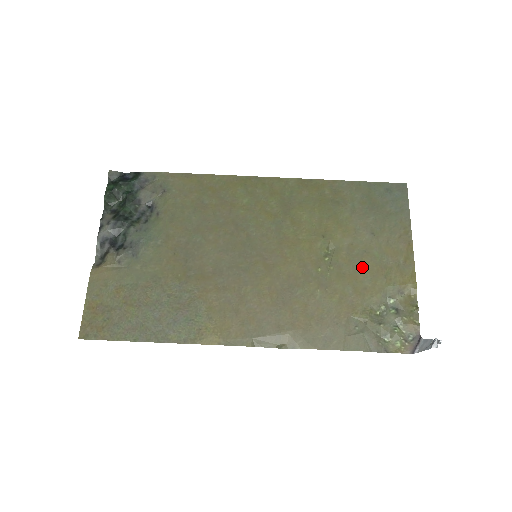
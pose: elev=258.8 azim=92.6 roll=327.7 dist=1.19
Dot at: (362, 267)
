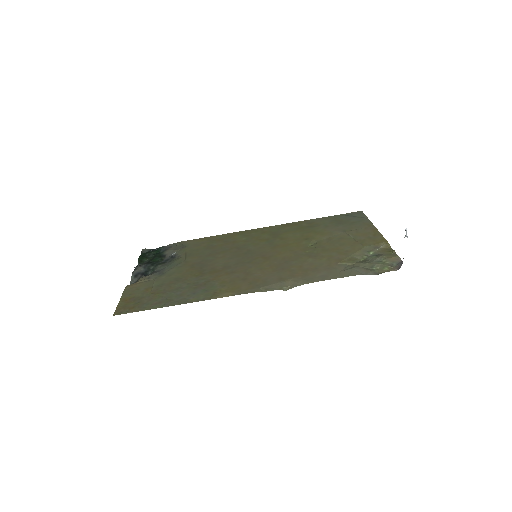
Dot at: (341, 244)
